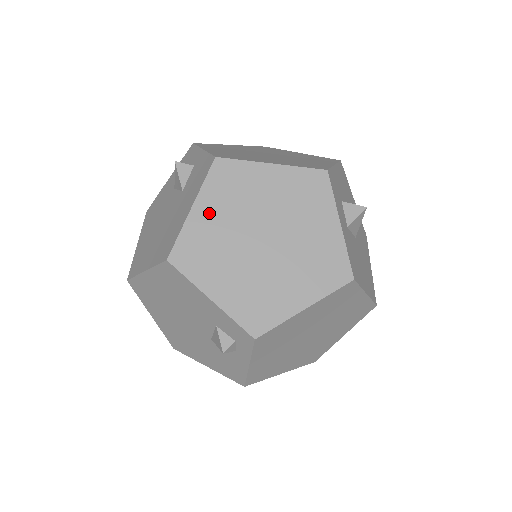
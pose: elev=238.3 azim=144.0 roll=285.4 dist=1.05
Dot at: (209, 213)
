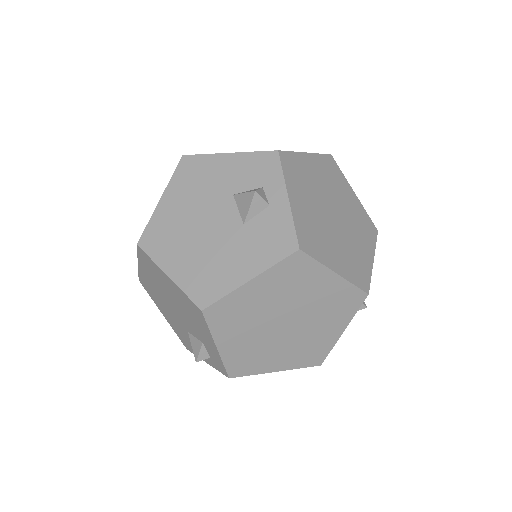
Dot at: (260, 290)
